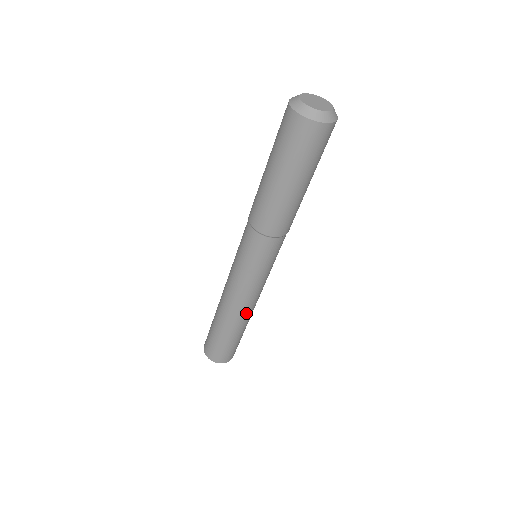
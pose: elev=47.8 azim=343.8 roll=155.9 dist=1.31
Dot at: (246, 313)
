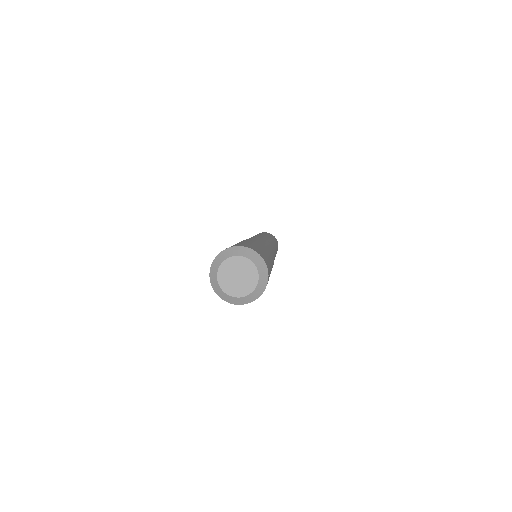
Dot at: occluded
